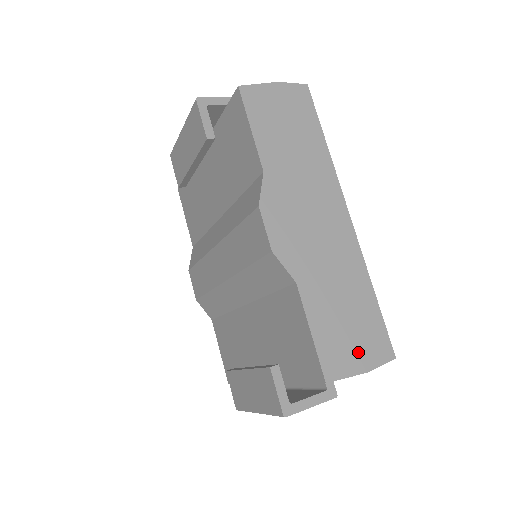
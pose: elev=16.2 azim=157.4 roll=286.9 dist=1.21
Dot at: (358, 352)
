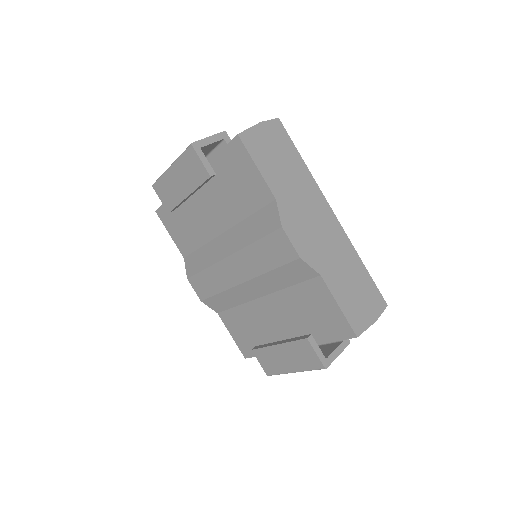
Dot at: (367, 310)
